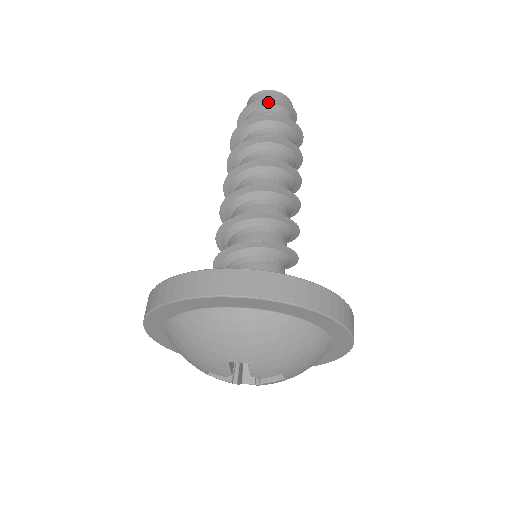
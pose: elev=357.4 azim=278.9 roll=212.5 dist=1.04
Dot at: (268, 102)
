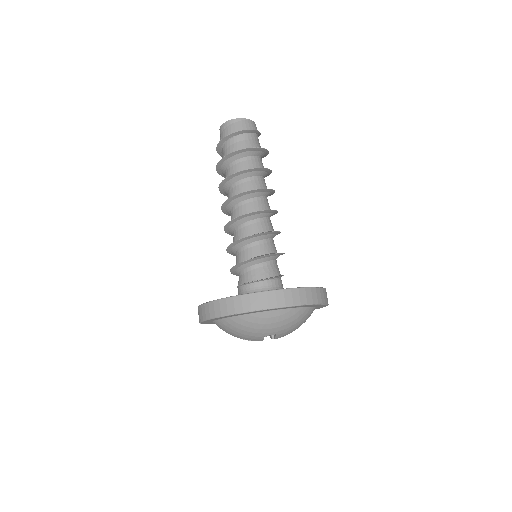
Dot at: (243, 132)
